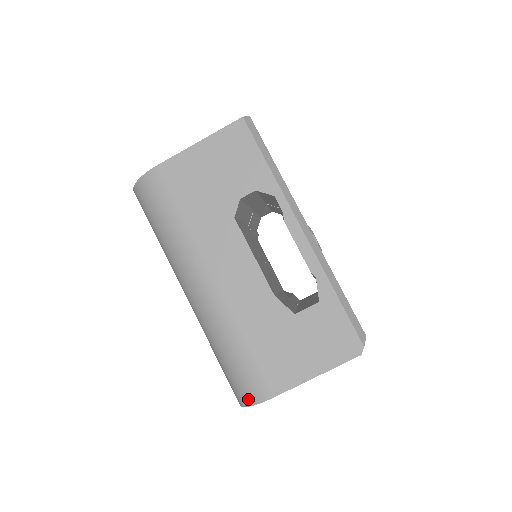
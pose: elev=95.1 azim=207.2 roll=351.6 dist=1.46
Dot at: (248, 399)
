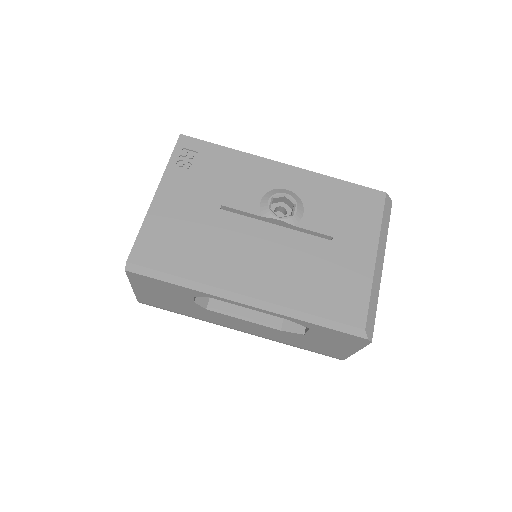
Dot at: occluded
